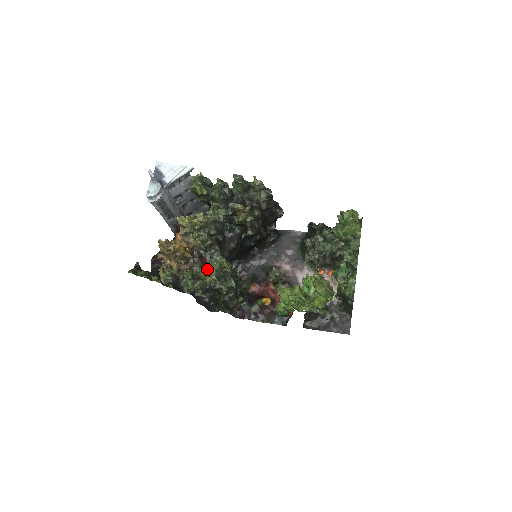
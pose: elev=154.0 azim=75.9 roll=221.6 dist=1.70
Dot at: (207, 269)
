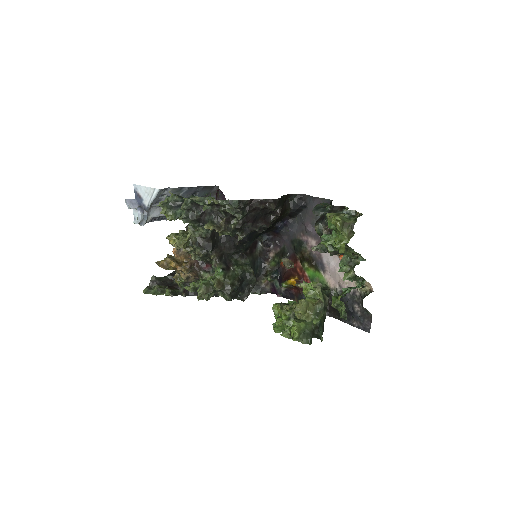
Dot at: (212, 274)
